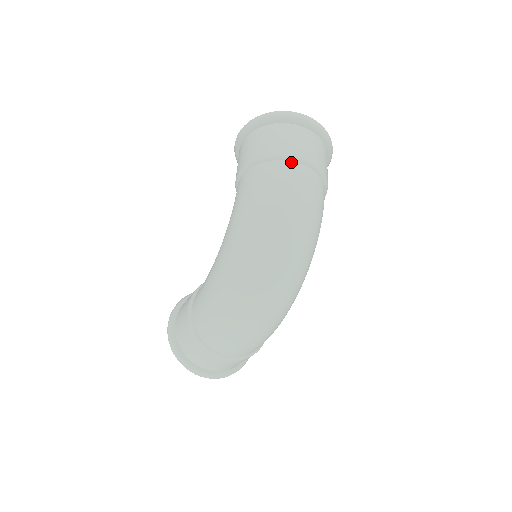
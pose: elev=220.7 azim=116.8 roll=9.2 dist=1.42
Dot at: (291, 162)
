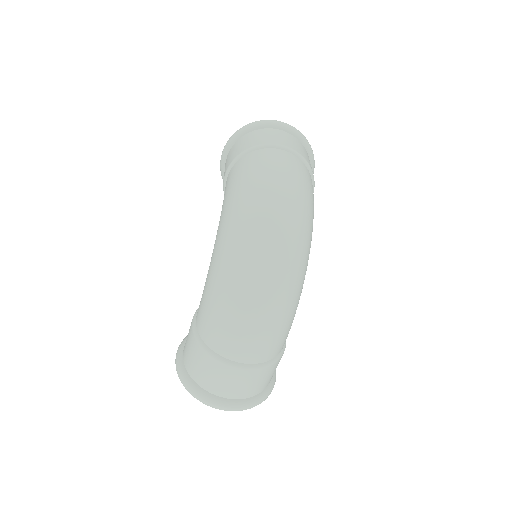
Dot at: (269, 149)
